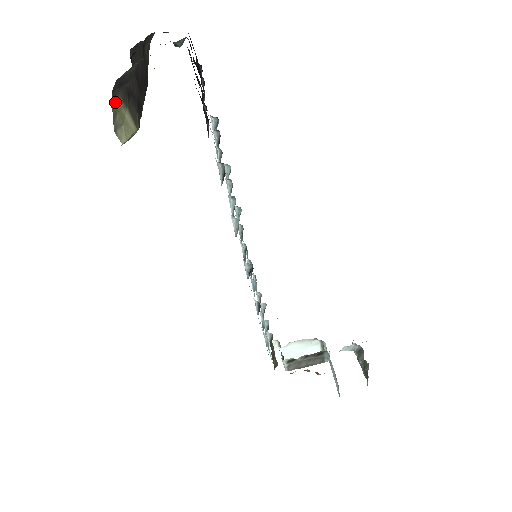
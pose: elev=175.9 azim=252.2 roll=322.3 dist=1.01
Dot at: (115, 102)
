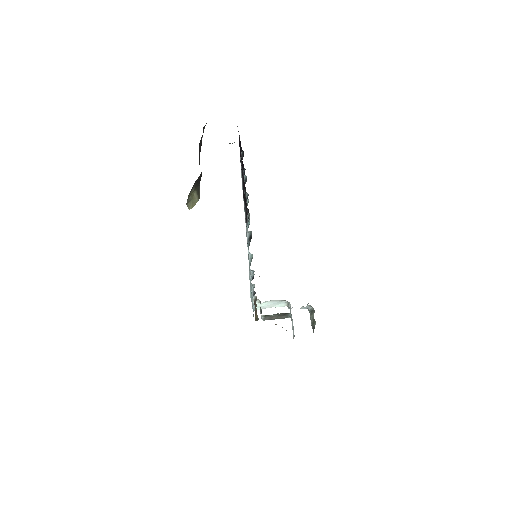
Dot at: (191, 191)
